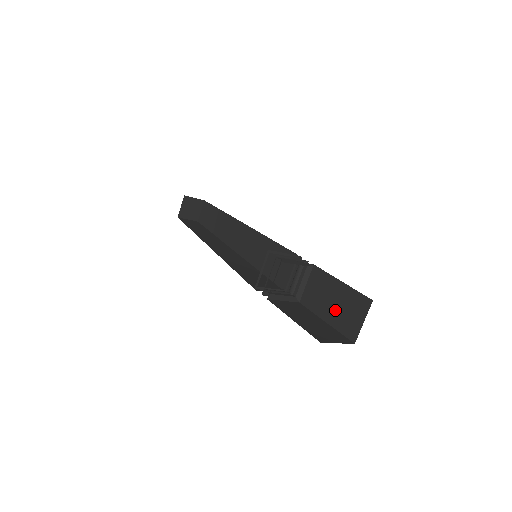
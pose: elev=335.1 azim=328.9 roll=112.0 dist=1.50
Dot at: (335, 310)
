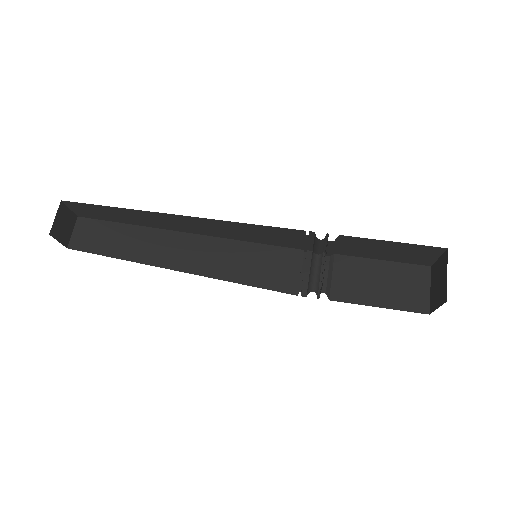
Dot at: (388, 291)
